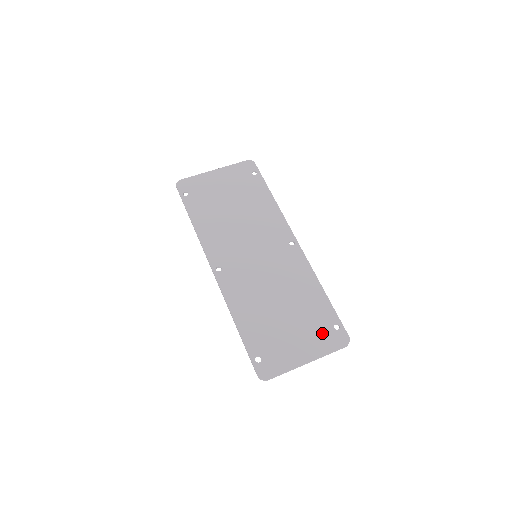
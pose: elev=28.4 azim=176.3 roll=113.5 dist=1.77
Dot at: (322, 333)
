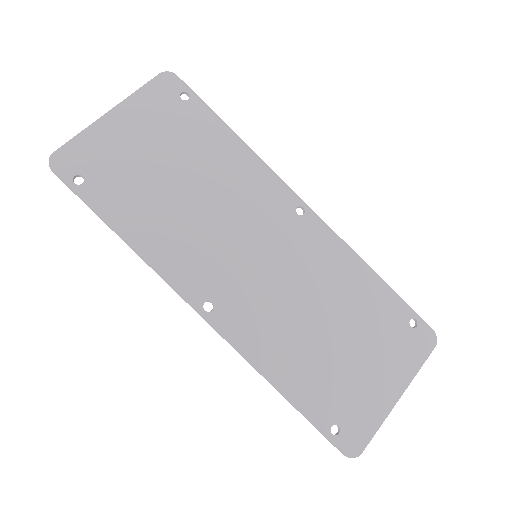
Dot at: (400, 342)
